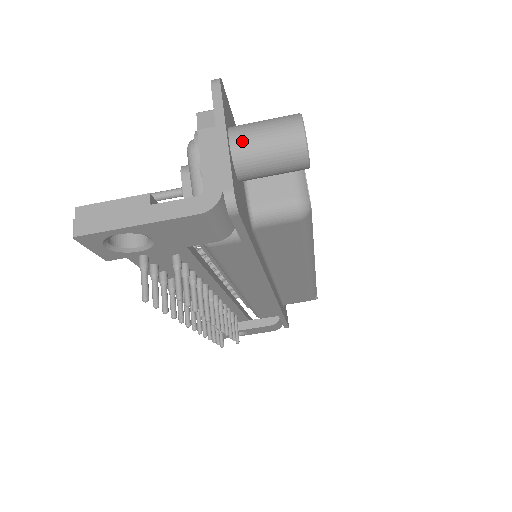
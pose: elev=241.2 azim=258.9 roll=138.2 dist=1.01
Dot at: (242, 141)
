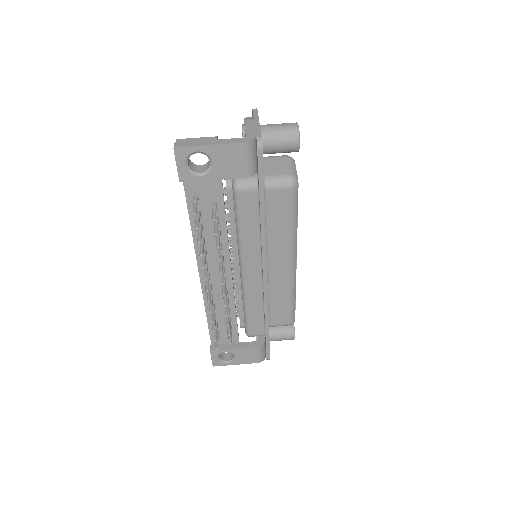
Dot at: (266, 127)
